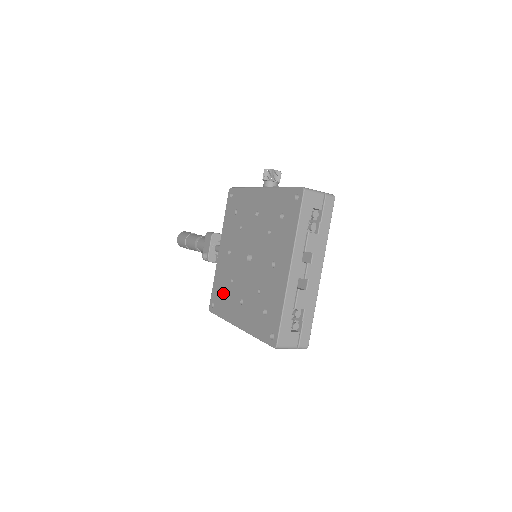
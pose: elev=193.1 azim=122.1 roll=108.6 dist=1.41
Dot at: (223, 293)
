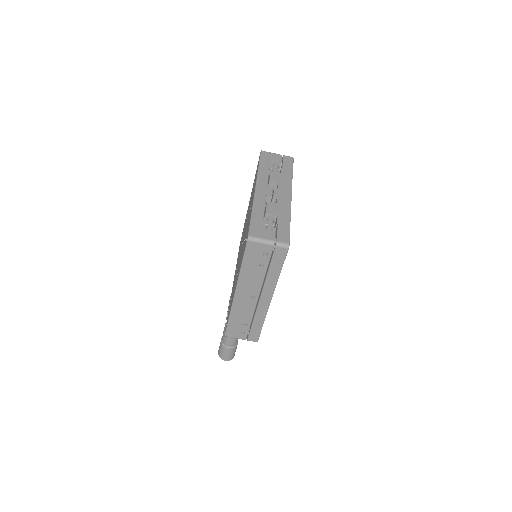
Dot at: occluded
